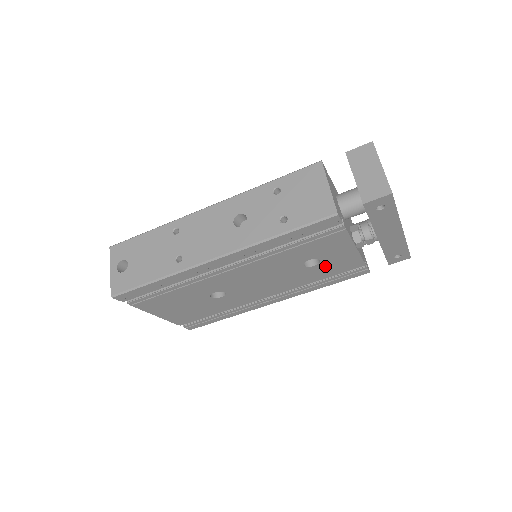
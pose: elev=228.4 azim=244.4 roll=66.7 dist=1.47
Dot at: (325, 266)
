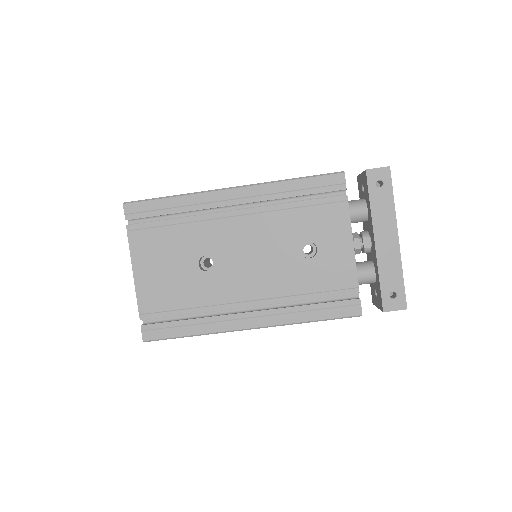
Dot at: (319, 267)
